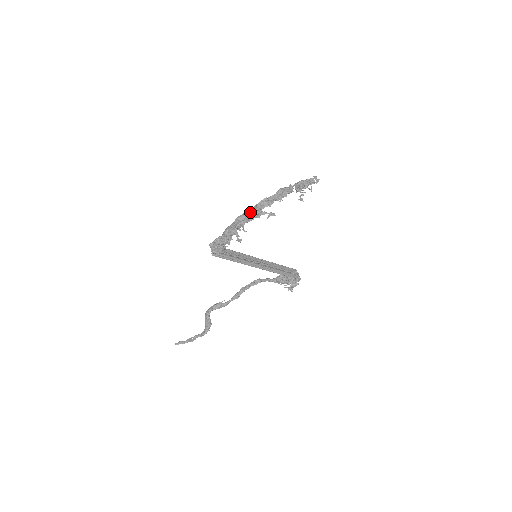
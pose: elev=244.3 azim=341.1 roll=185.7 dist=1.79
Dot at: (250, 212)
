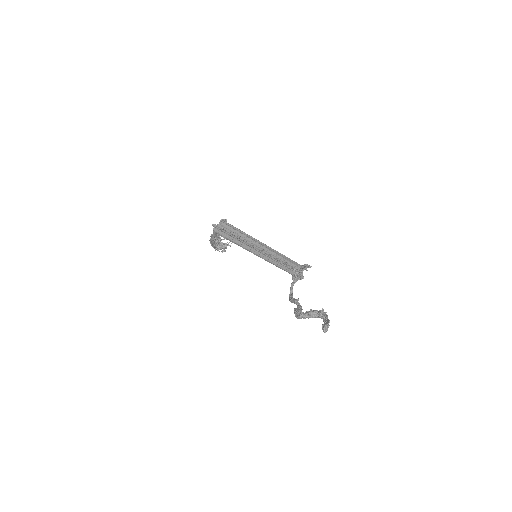
Dot at: occluded
